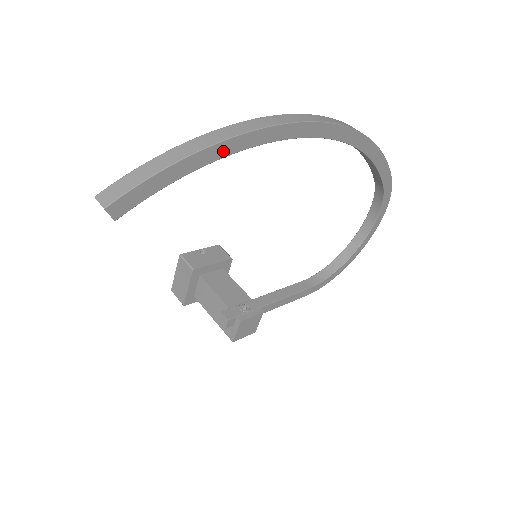
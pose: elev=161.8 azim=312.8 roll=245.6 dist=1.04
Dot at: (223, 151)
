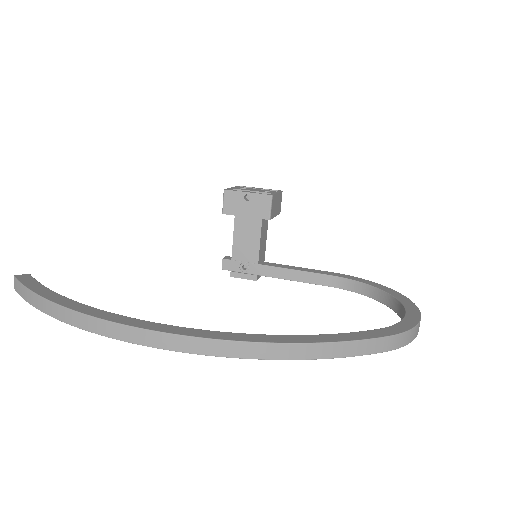
Dot at: occluded
